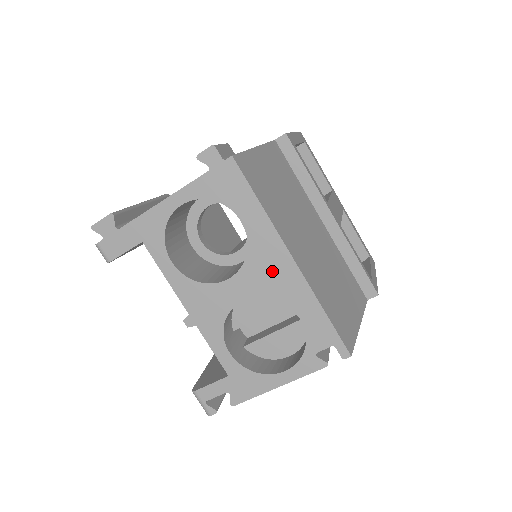
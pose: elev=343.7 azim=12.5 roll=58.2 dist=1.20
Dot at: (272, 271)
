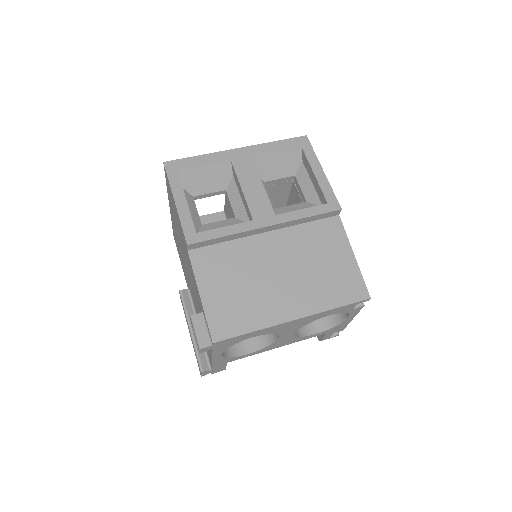
Dot at: (292, 326)
